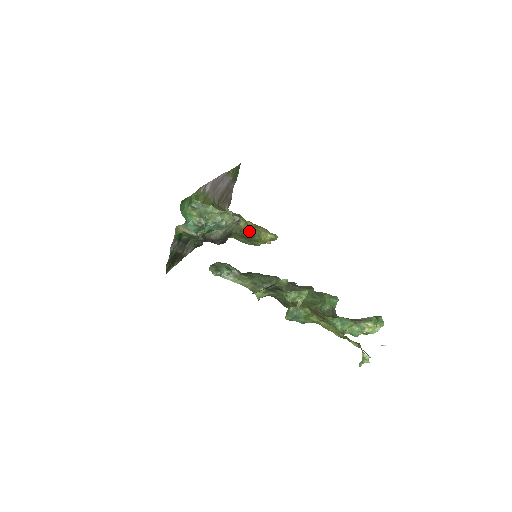
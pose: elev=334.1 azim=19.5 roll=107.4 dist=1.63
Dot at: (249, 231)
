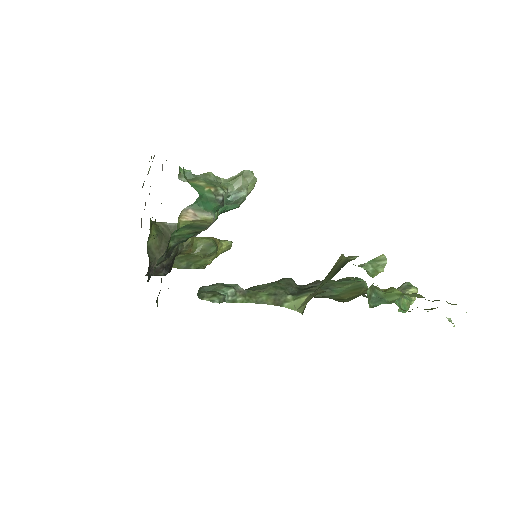
Dot at: (198, 244)
